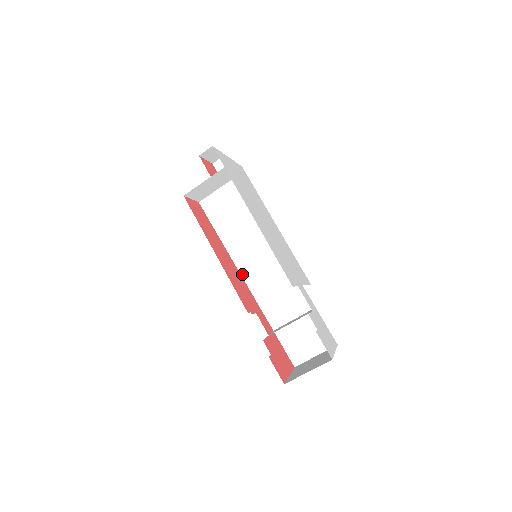
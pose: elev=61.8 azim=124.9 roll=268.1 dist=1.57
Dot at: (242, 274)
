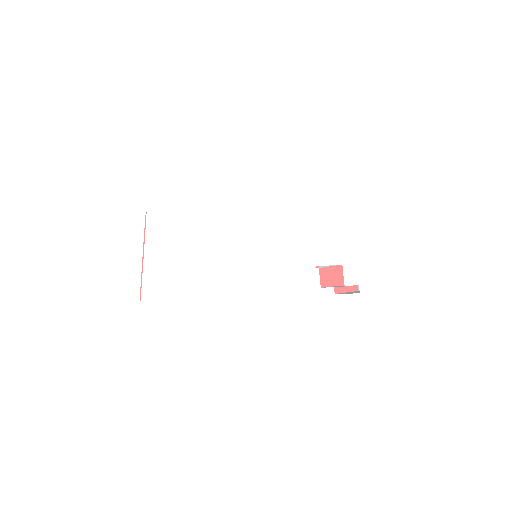
Dot at: occluded
